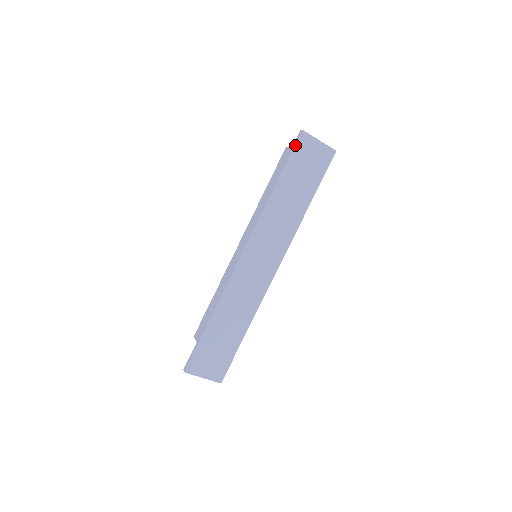
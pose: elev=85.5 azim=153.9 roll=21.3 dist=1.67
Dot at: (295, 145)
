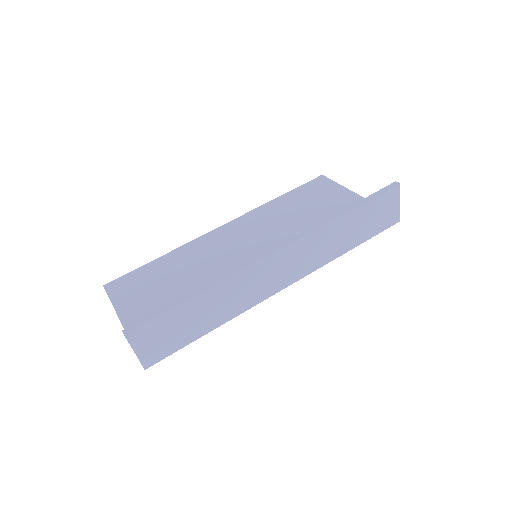
Dot at: (386, 190)
